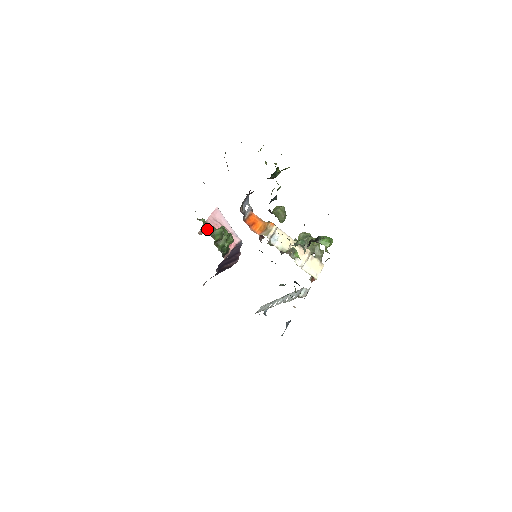
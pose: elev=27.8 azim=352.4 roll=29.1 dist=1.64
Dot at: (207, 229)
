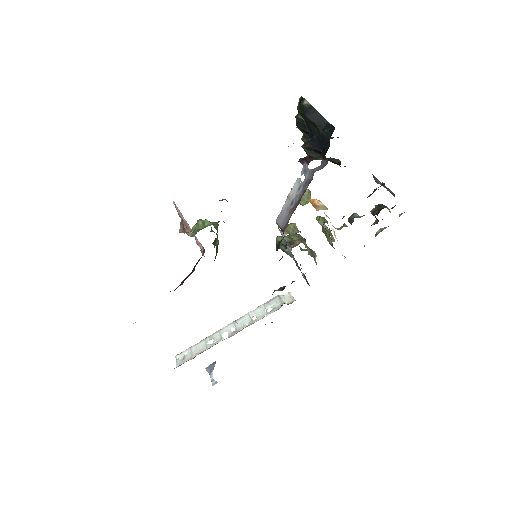
Dot at: occluded
